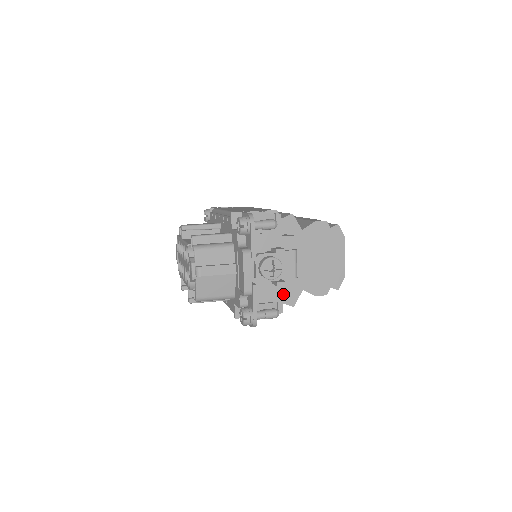
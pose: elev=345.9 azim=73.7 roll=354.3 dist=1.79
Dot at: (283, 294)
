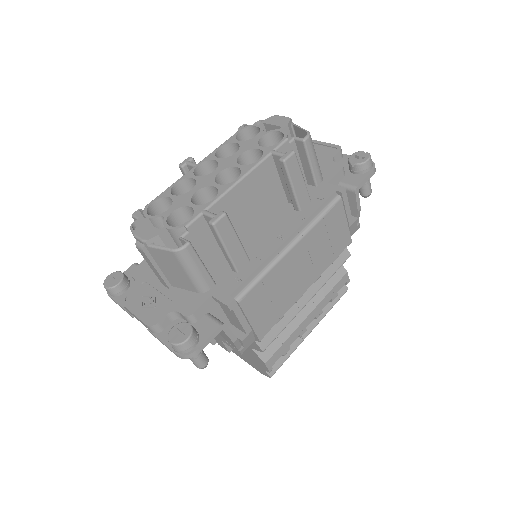
Dot at: occluded
